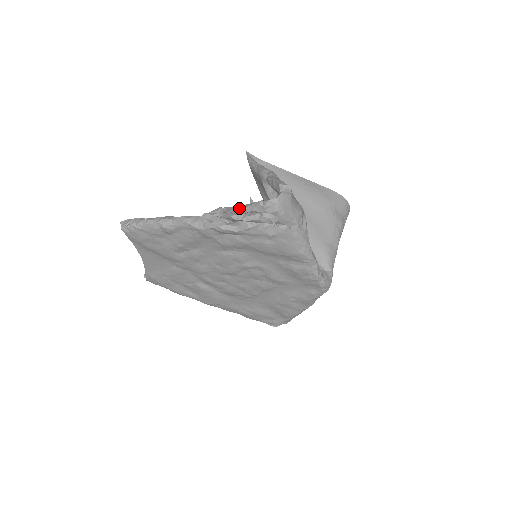
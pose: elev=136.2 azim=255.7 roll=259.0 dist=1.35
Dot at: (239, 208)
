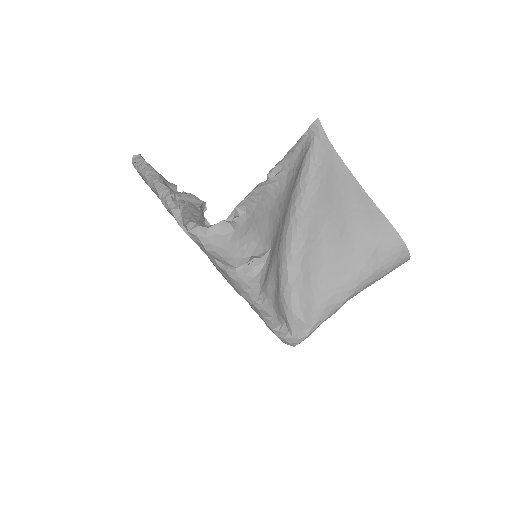
Dot at: (183, 213)
